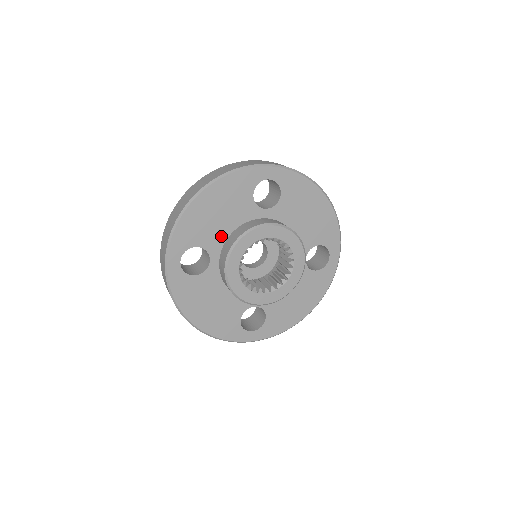
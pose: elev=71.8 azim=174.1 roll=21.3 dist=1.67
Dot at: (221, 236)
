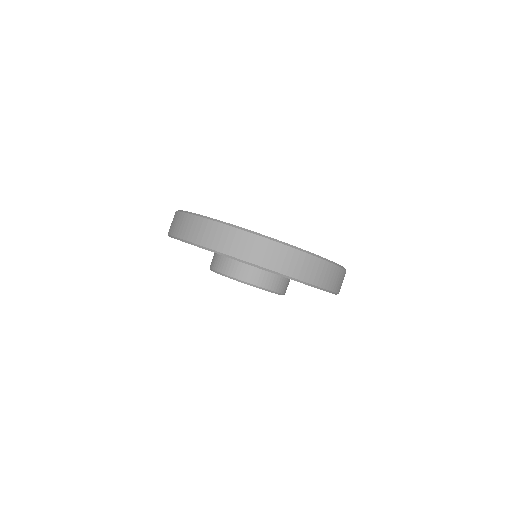
Dot at: occluded
